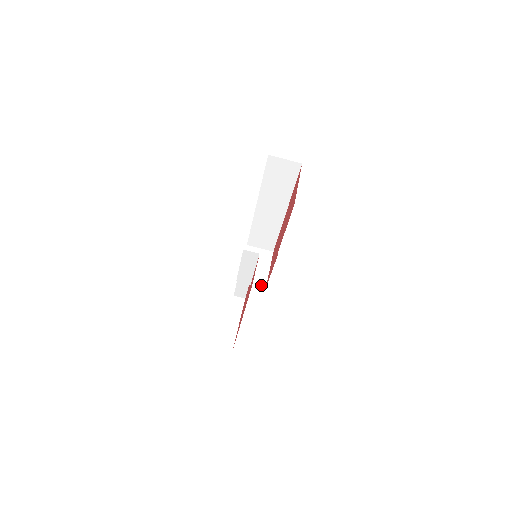
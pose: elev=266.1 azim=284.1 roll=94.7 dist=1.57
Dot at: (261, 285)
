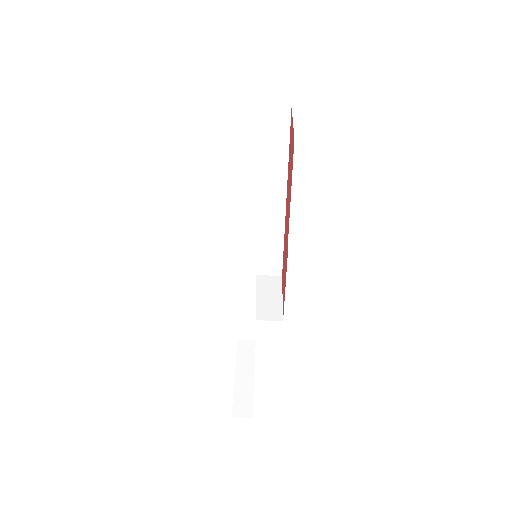
Dot at: (275, 318)
